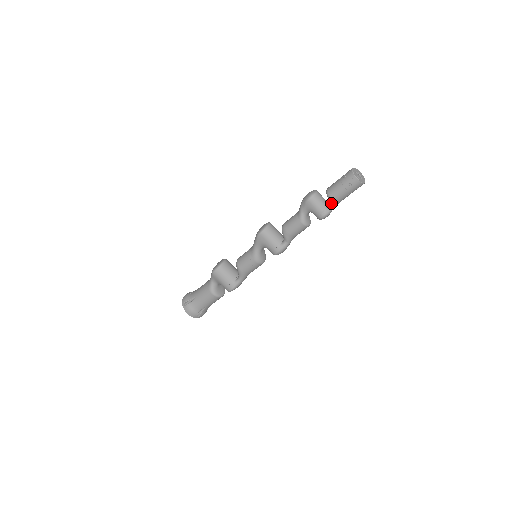
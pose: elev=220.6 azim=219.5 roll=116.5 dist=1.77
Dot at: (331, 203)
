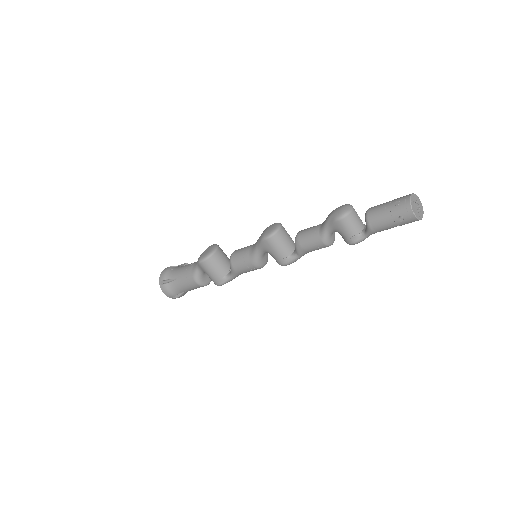
Dot at: (369, 231)
